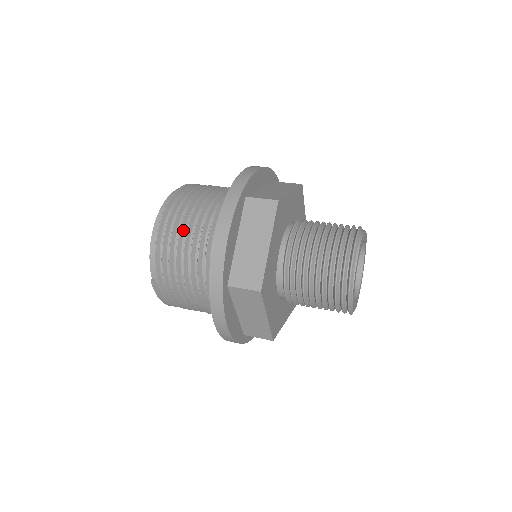
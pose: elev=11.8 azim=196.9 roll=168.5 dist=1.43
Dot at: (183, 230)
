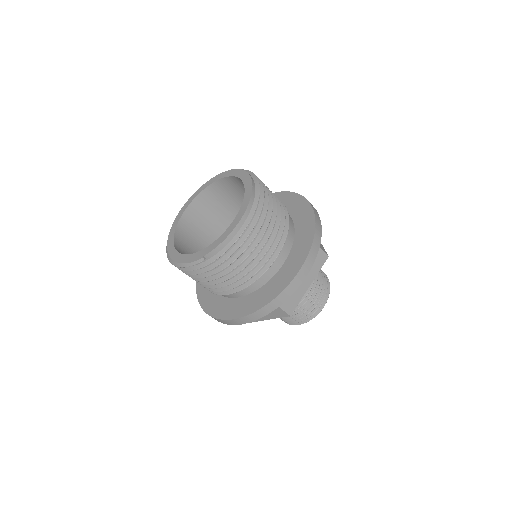
Dot at: (261, 238)
